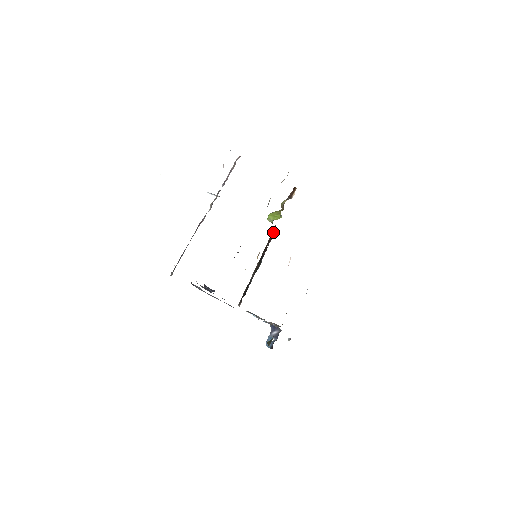
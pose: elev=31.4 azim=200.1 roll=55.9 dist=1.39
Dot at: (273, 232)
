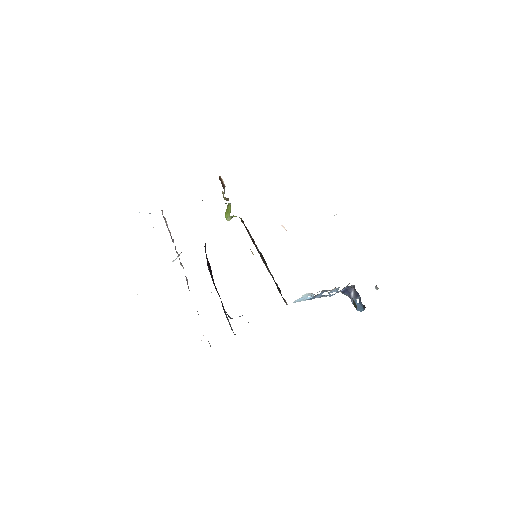
Dot at: occluded
